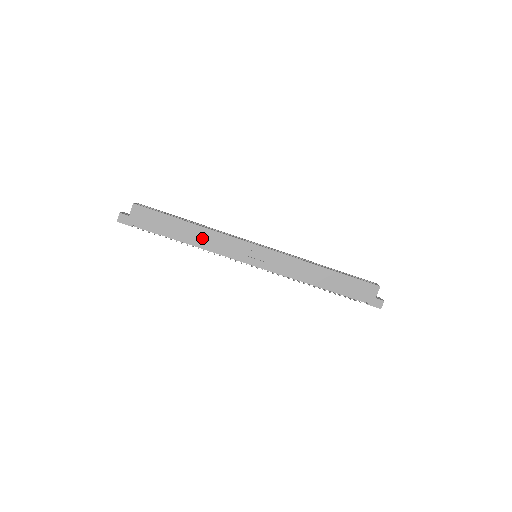
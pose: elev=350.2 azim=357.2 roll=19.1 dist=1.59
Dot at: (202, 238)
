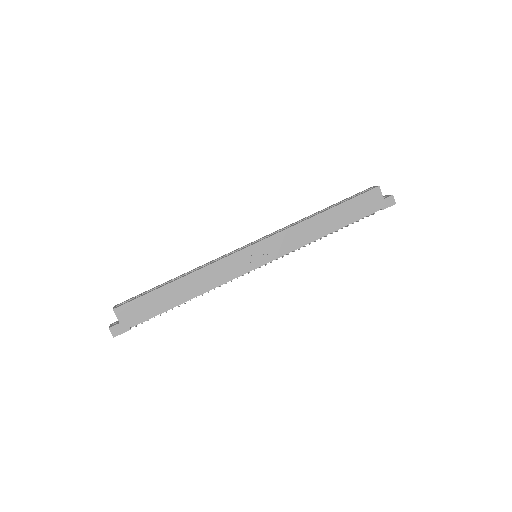
Dot at: (198, 283)
